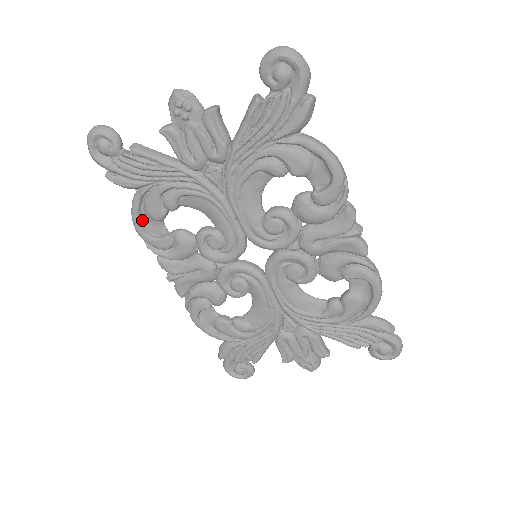
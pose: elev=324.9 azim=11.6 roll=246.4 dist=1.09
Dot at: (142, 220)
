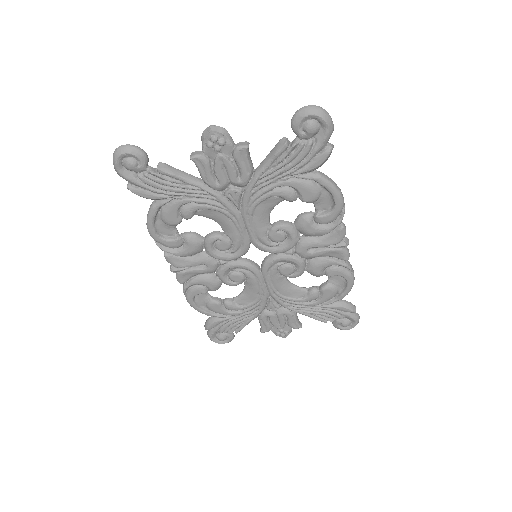
Dot at: (156, 224)
